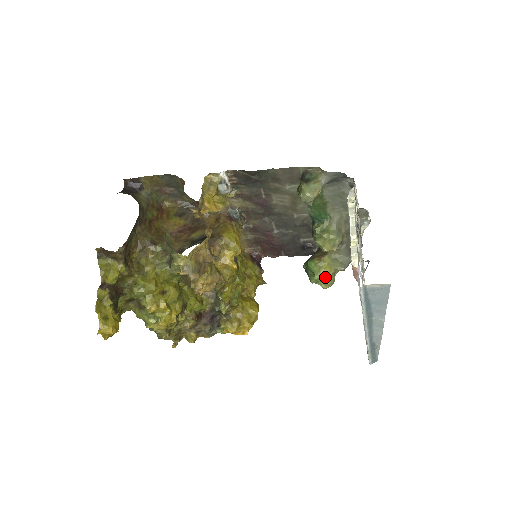
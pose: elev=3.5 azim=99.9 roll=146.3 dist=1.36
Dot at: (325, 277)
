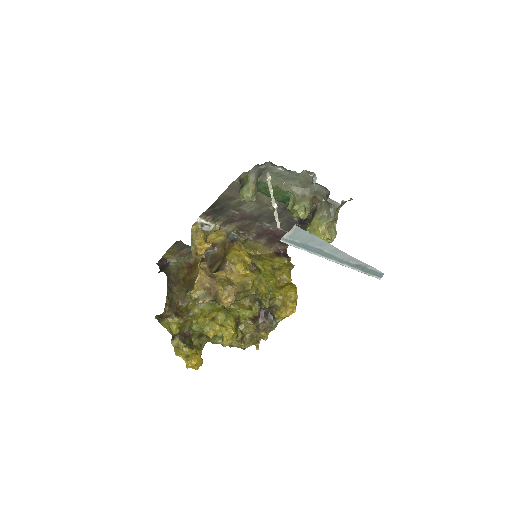
Dot at: (323, 235)
